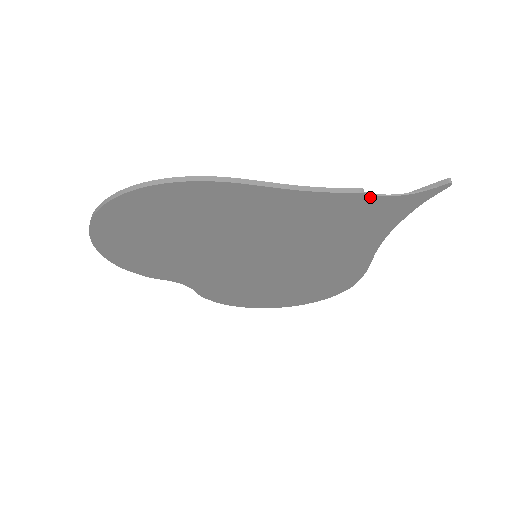
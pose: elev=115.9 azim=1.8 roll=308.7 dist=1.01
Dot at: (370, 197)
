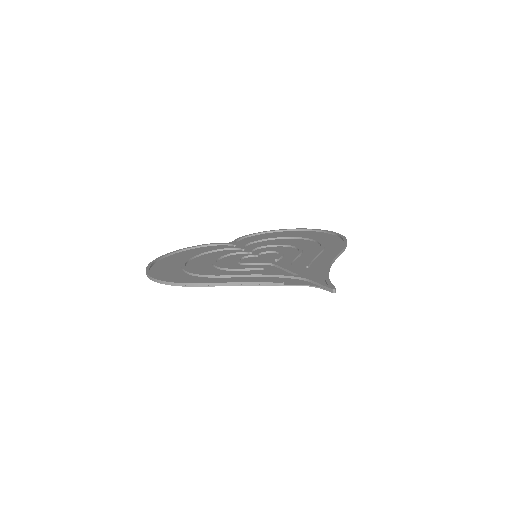
Dot at: (290, 285)
